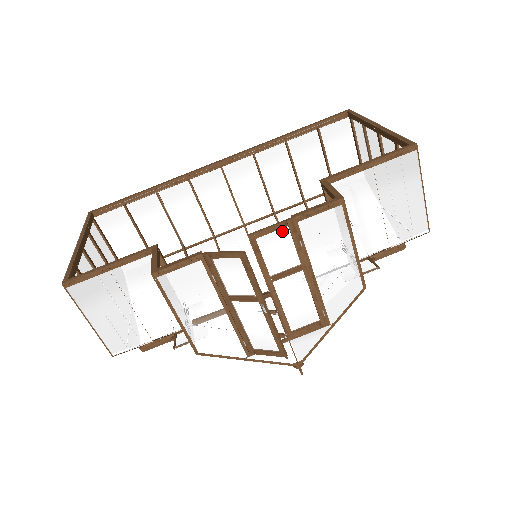
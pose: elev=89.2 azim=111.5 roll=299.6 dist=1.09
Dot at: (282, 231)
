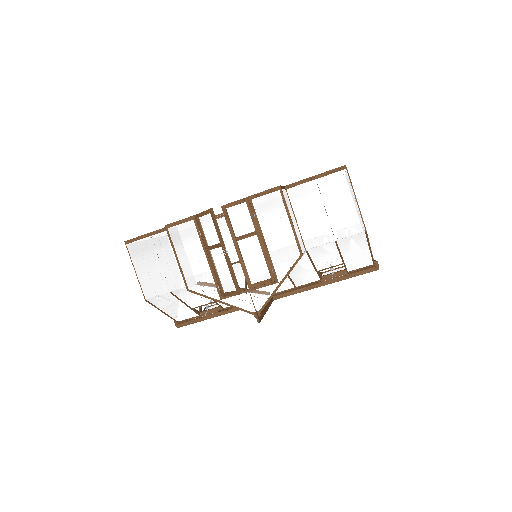
Dot at: (242, 205)
